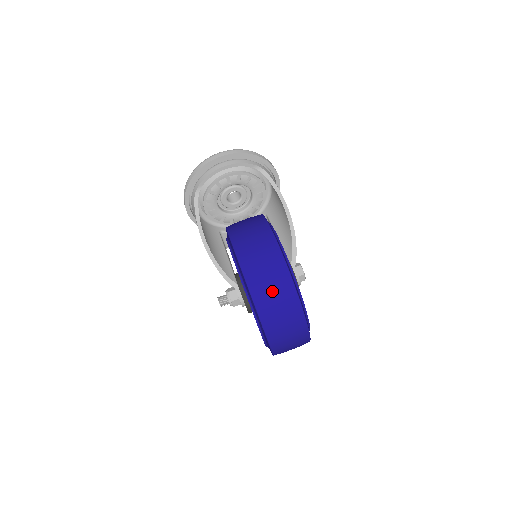
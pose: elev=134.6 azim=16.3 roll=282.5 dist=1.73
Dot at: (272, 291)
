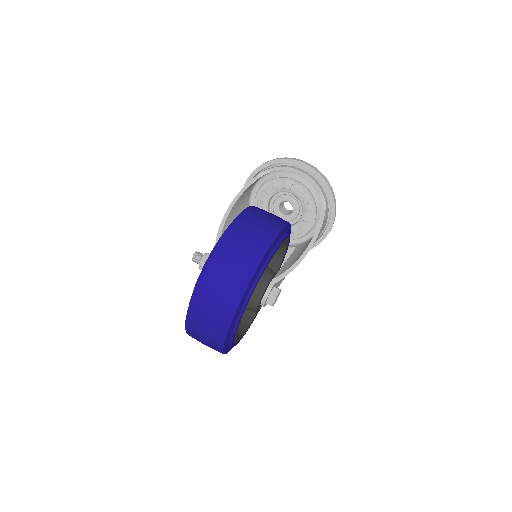
Dot at: (235, 257)
